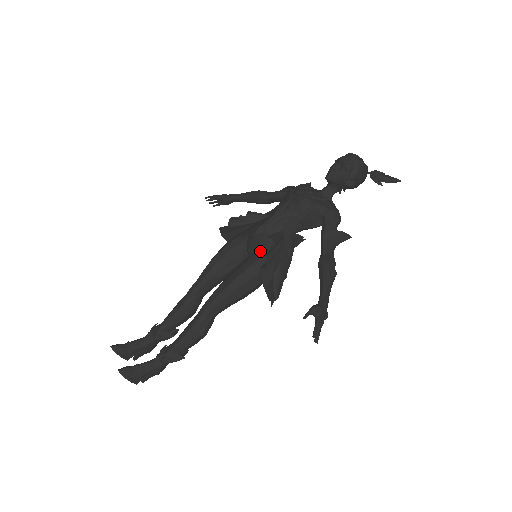
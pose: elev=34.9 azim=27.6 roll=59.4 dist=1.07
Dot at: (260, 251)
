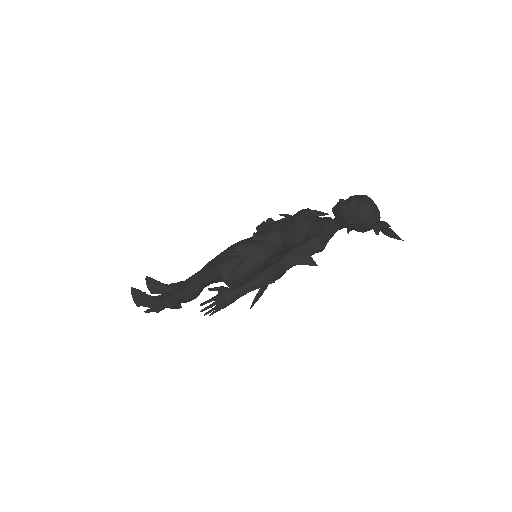
Dot at: occluded
